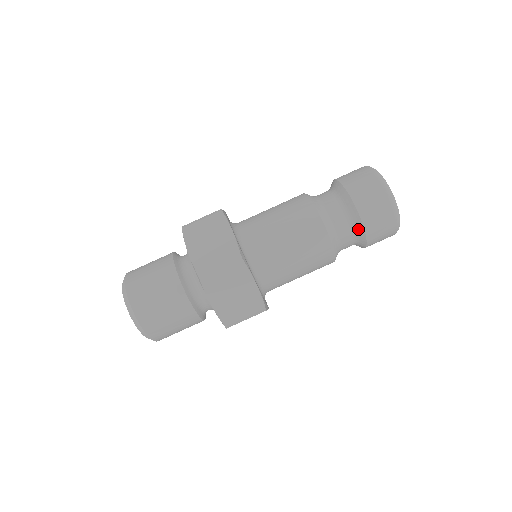
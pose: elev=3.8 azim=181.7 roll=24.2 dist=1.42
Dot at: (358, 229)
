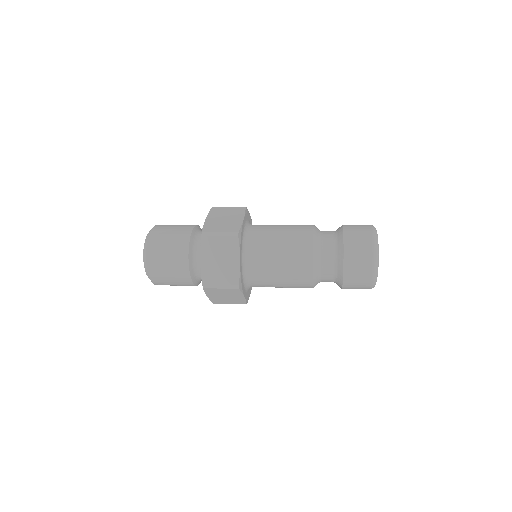
Dot at: (339, 262)
